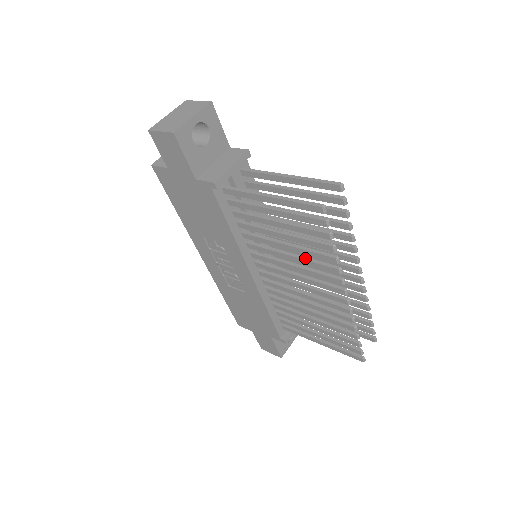
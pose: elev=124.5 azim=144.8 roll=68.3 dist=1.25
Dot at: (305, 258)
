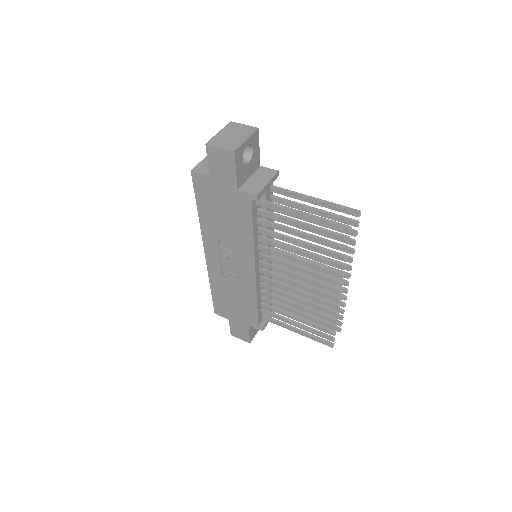
Dot at: (314, 263)
